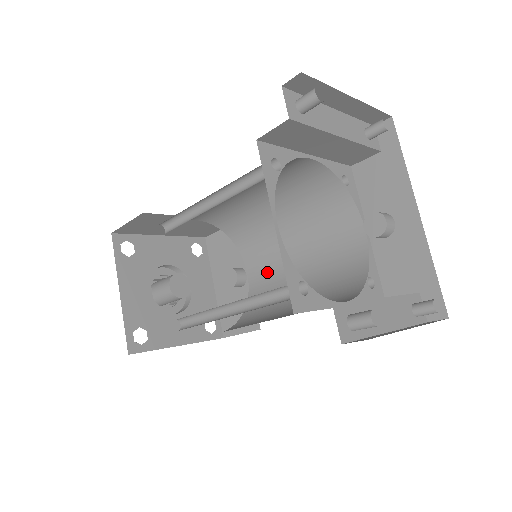
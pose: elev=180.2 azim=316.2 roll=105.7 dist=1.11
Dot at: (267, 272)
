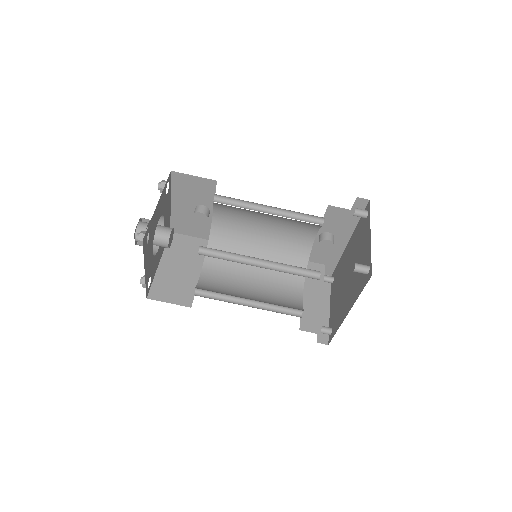
Dot at: (232, 222)
